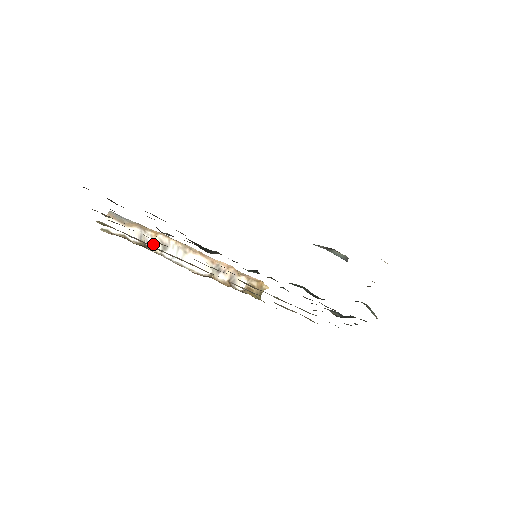
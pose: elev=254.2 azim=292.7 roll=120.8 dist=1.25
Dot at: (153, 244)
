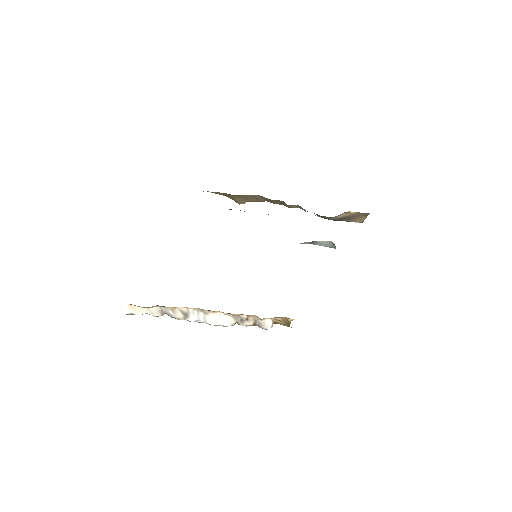
Dot at: (175, 314)
